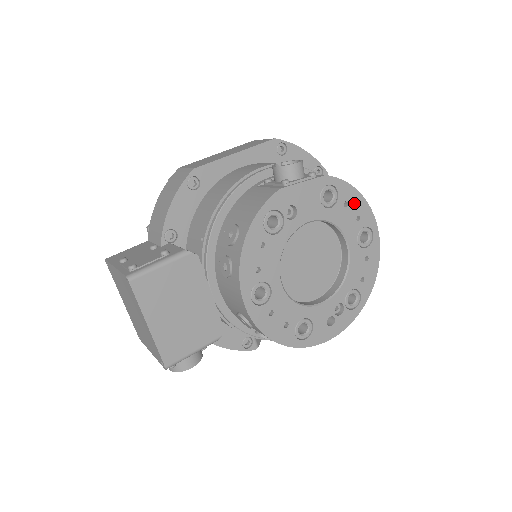
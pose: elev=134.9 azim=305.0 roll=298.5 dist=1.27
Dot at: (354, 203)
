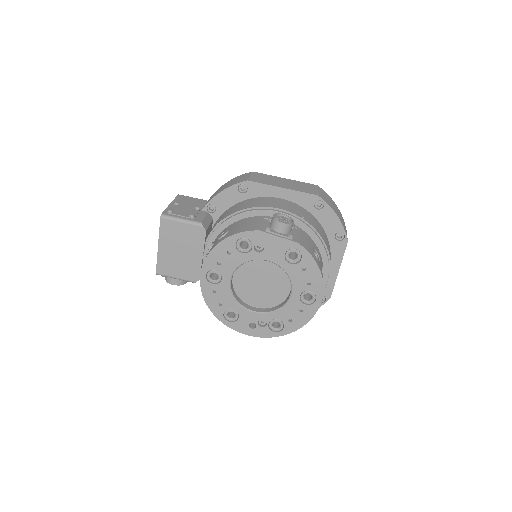
Dot at: (311, 272)
